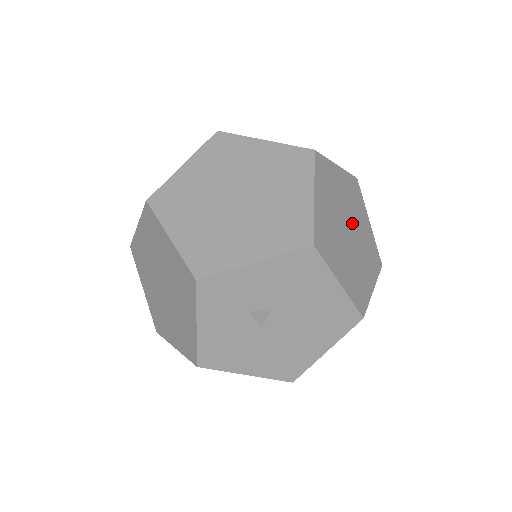
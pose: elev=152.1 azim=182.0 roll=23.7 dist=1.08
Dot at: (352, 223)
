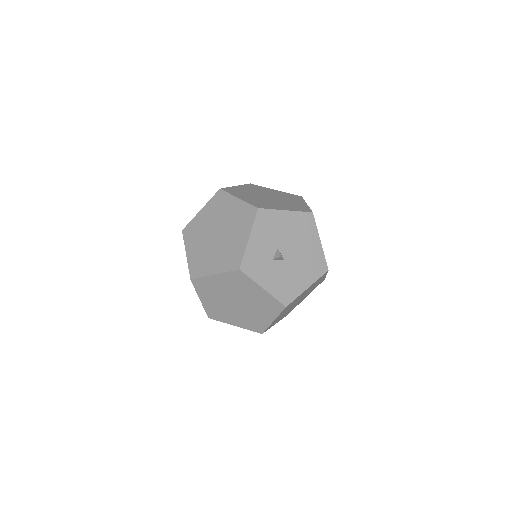
Dot at: (267, 195)
